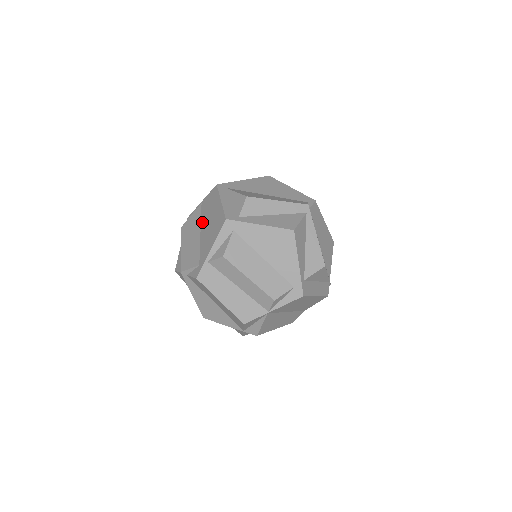
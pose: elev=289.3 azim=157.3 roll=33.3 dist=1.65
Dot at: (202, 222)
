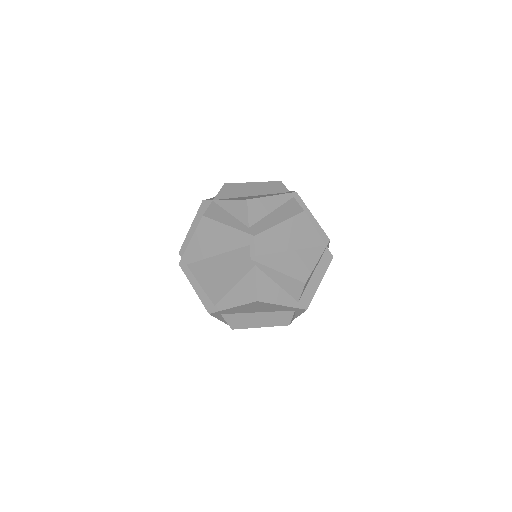
Dot at: occluded
